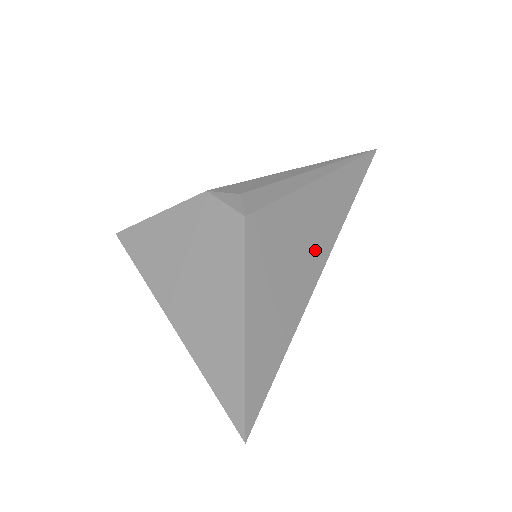
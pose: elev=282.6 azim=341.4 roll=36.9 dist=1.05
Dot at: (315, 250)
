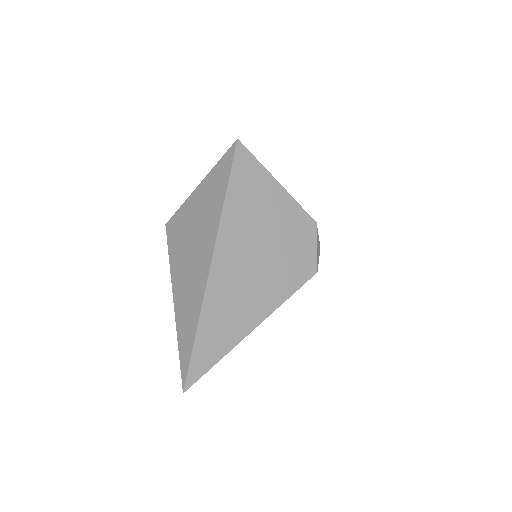
Dot at: occluded
